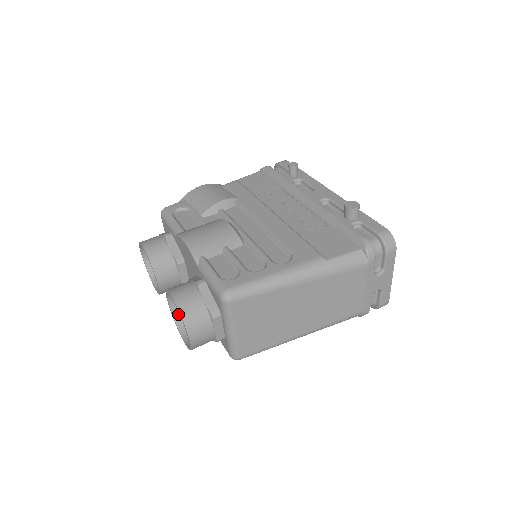
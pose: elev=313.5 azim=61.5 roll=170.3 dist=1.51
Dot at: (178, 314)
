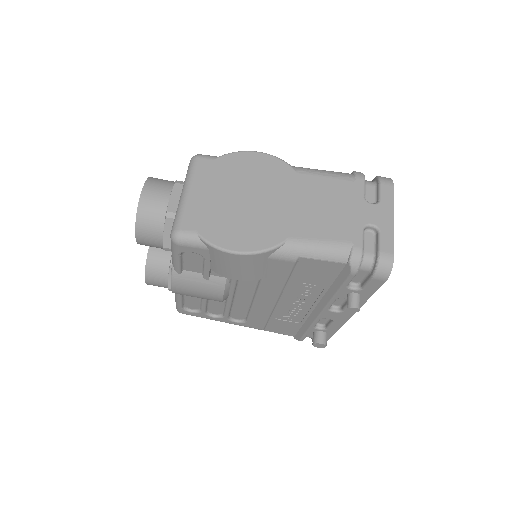
Dot at: occluded
